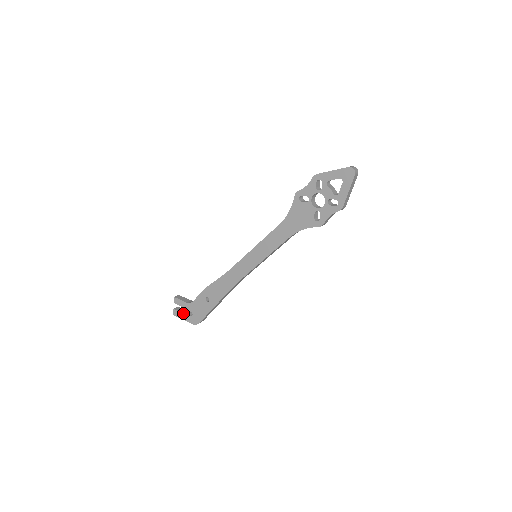
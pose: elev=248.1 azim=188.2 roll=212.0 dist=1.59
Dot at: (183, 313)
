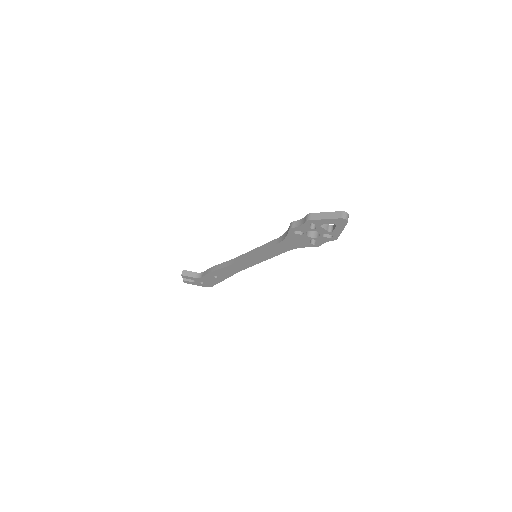
Dot at: (194, 282)
